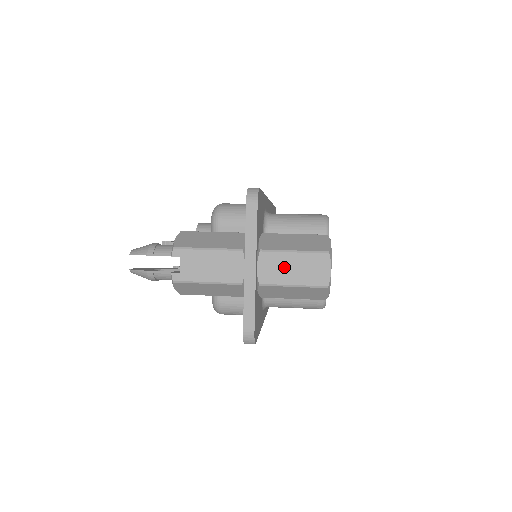
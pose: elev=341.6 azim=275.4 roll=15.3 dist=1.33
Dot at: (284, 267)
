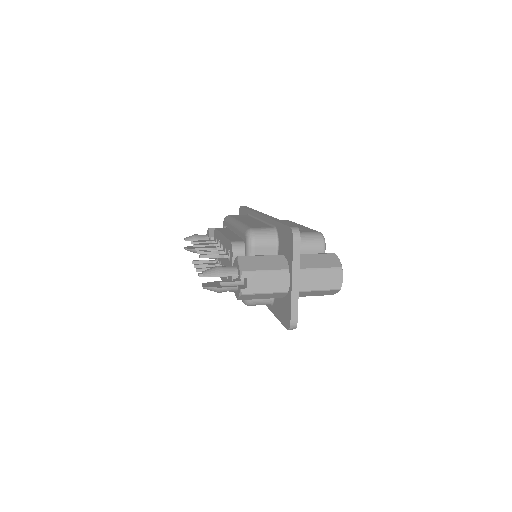
Dot at: (315, 279)
